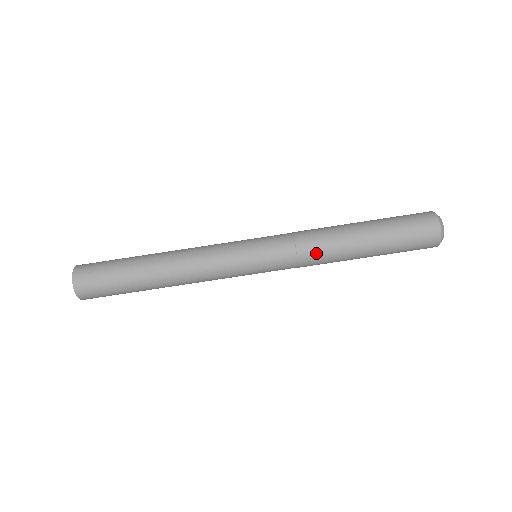
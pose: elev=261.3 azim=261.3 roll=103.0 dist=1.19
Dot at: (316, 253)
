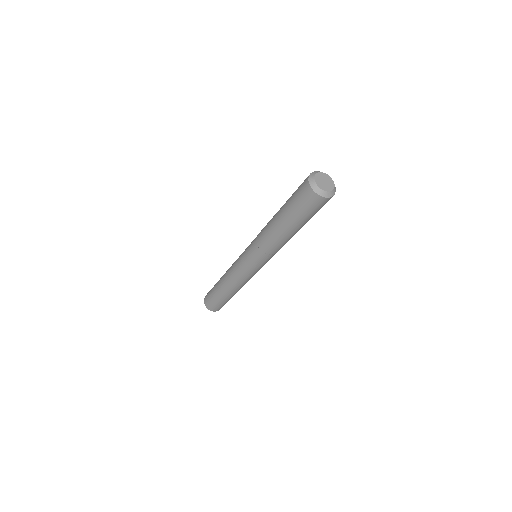
Dot at: occluded
